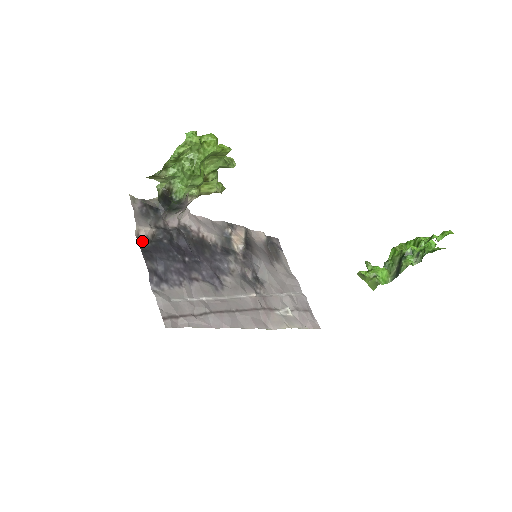
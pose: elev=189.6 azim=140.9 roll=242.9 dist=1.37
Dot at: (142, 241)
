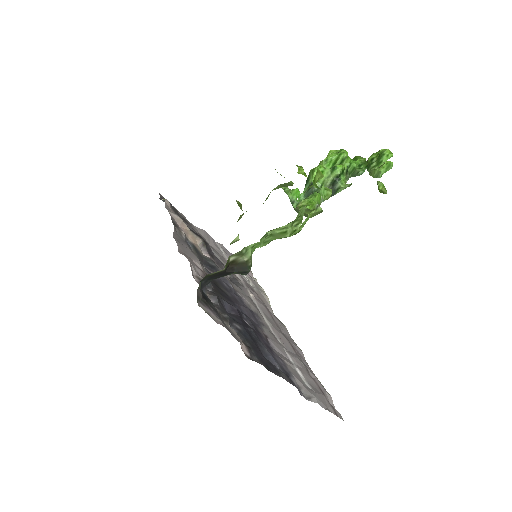
Dot at: (252, 357)
